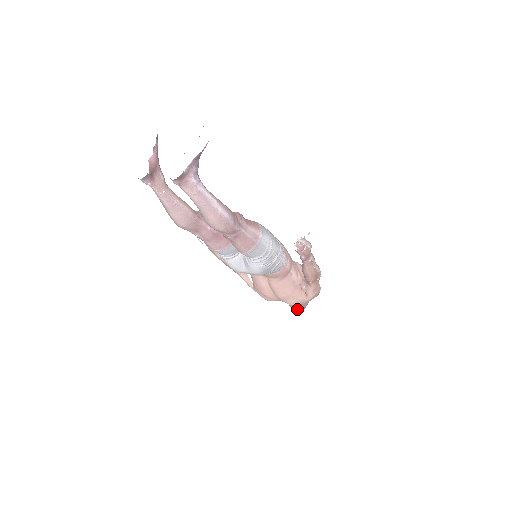
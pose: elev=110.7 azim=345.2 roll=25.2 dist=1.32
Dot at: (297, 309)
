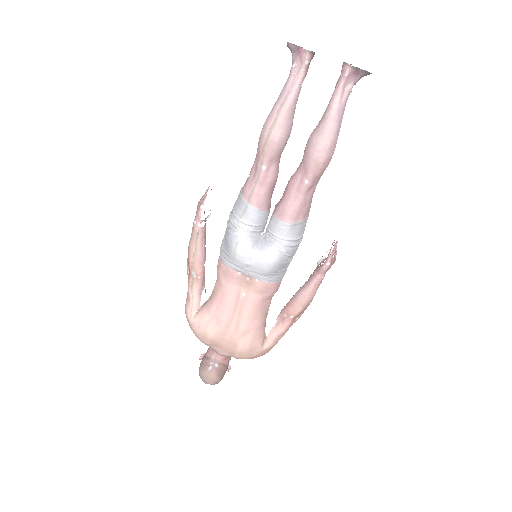
Dot at: (212, 379)
